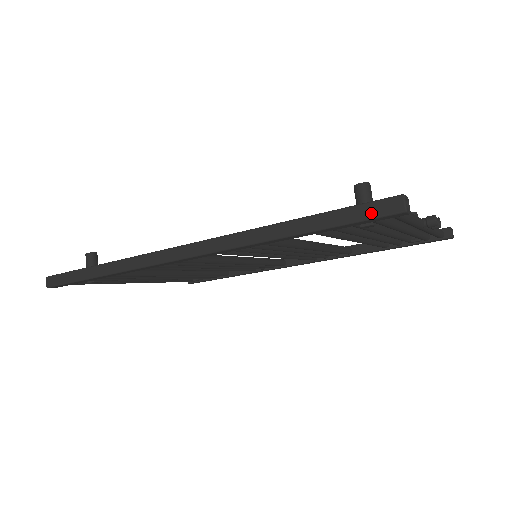
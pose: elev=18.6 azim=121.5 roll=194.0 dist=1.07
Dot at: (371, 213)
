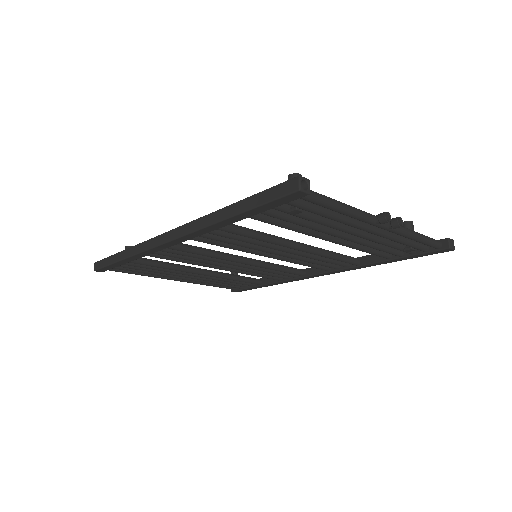
Dot at: (277, 194)
